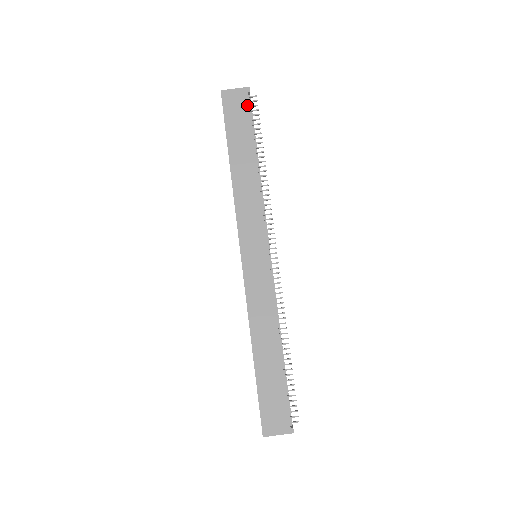
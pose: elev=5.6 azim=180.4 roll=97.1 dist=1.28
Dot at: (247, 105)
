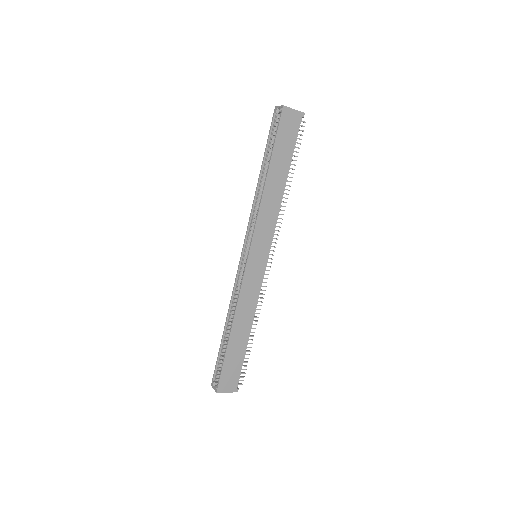
Dot at: (298, 129)
